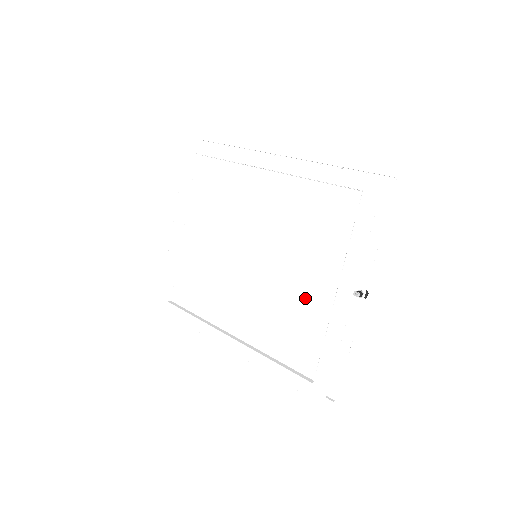
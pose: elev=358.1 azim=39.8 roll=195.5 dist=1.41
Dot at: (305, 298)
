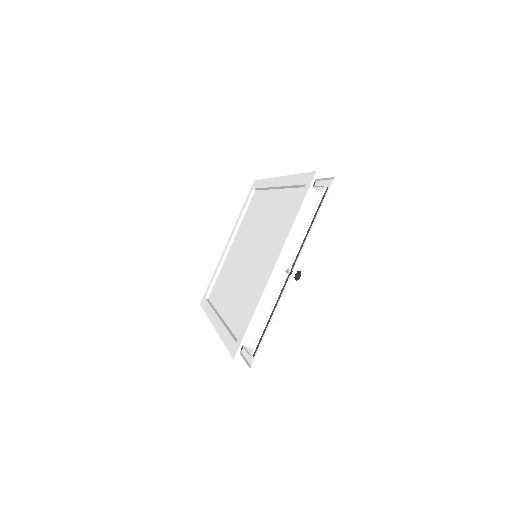
Dot at: (259, 276)
